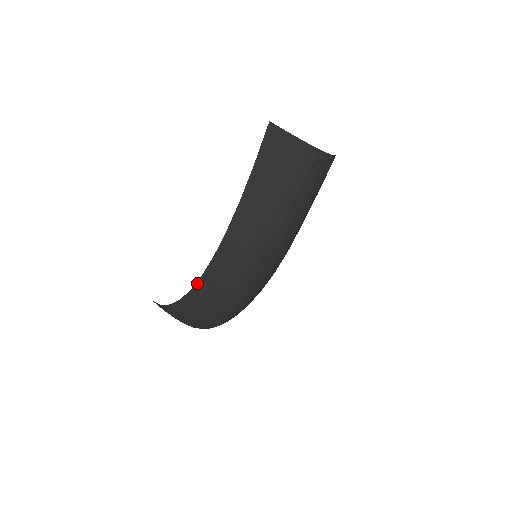
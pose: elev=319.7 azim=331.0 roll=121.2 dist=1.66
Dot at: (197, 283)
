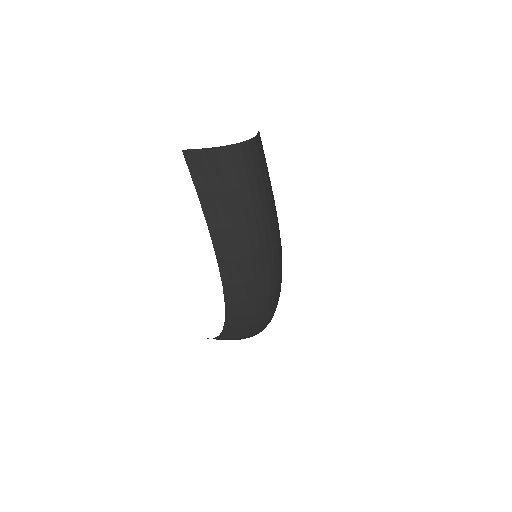
Dot at: (226, 310)
